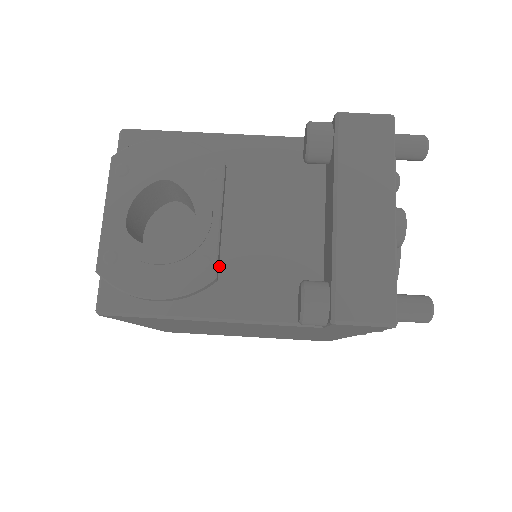
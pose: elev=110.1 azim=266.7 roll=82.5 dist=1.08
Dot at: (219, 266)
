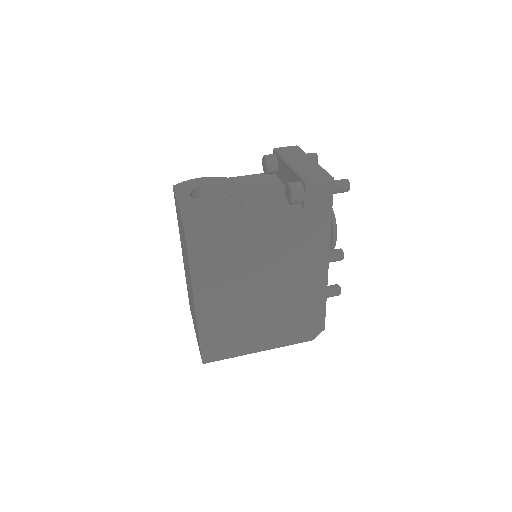
Dot at: occluded
